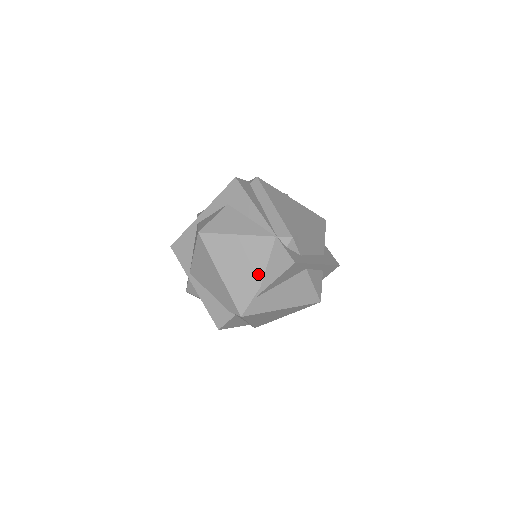
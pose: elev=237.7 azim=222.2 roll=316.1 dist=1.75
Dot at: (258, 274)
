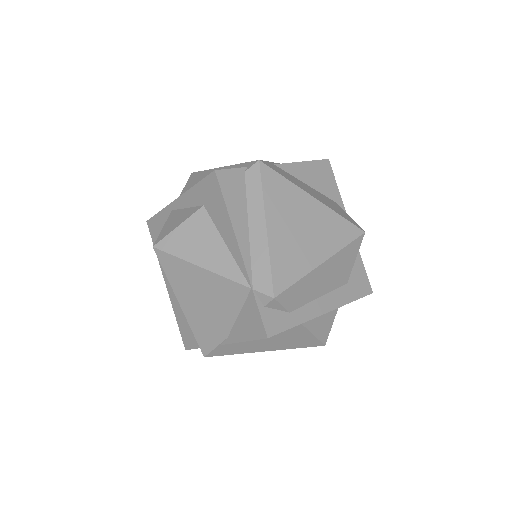
Dot at: (225, 322)
